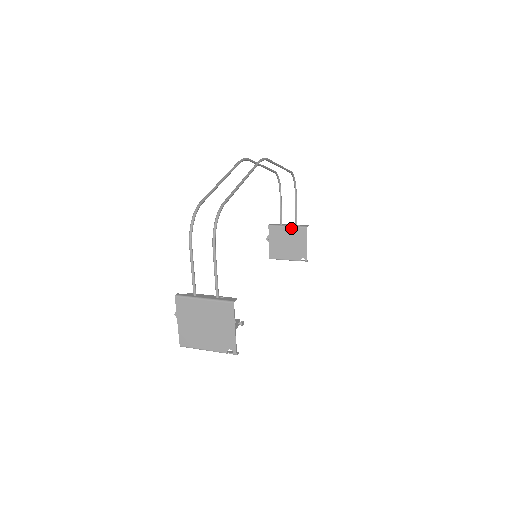
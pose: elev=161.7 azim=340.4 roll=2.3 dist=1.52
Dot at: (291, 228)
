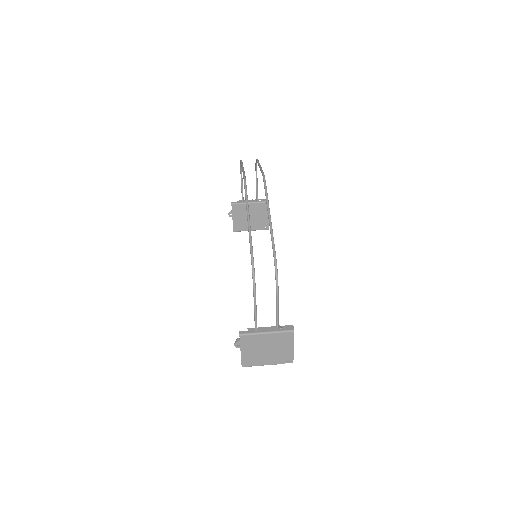
Dot at: (254, 204)
